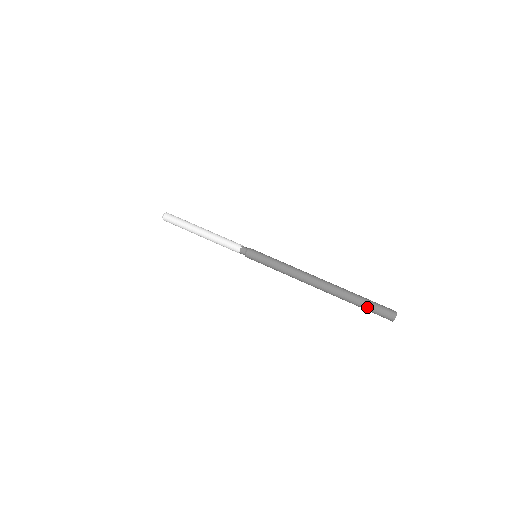
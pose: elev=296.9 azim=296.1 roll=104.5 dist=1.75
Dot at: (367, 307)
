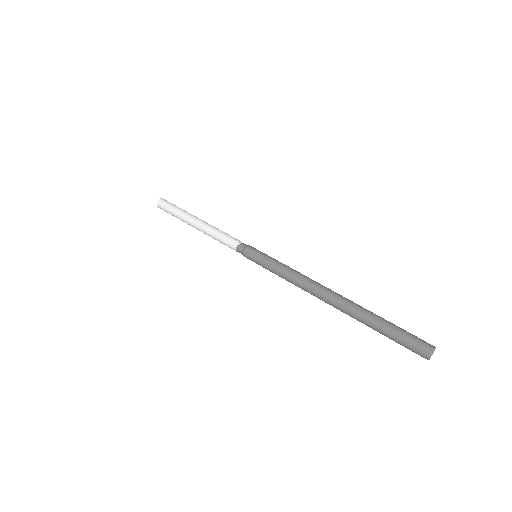
Dot at: (391, 339)
